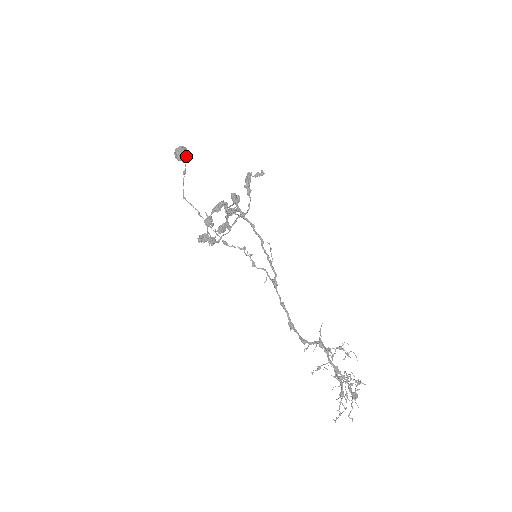
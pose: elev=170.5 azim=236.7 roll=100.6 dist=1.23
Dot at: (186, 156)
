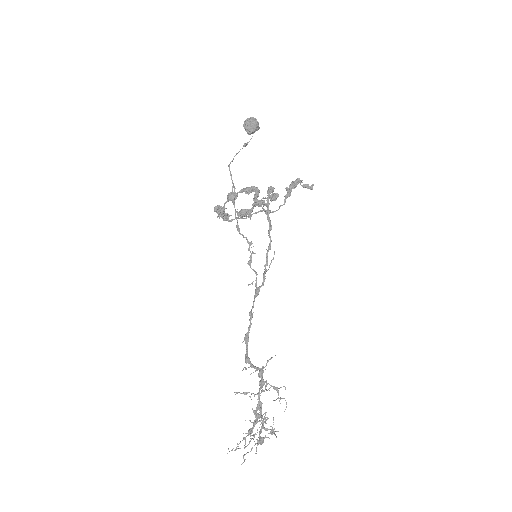
Dot at: (253, 129)
